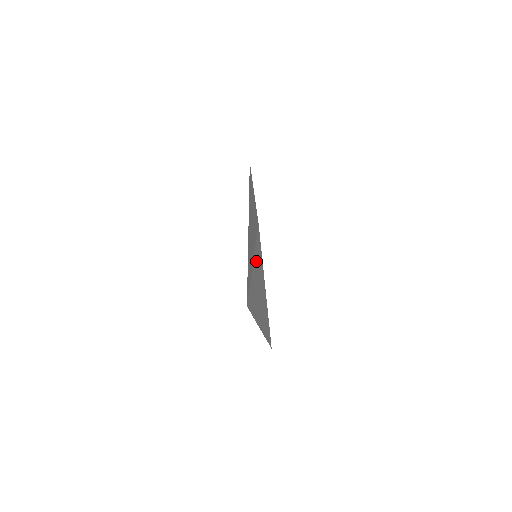
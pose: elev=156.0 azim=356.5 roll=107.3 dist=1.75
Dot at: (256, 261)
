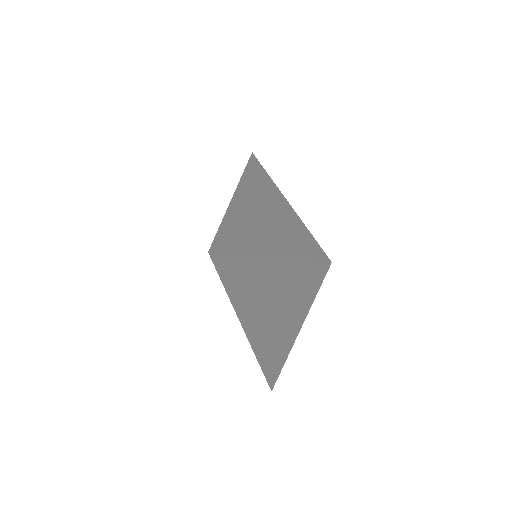
Dot at: (247, 268)
